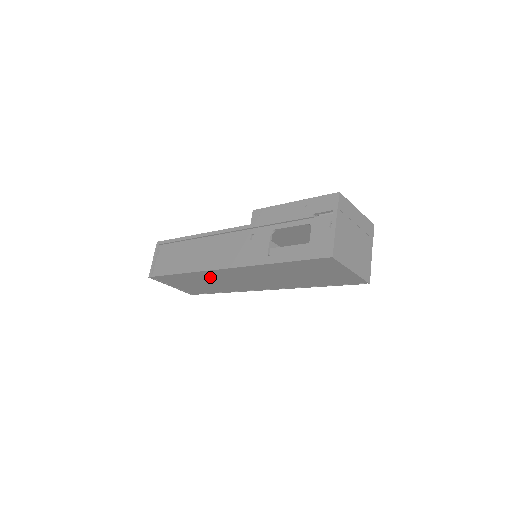
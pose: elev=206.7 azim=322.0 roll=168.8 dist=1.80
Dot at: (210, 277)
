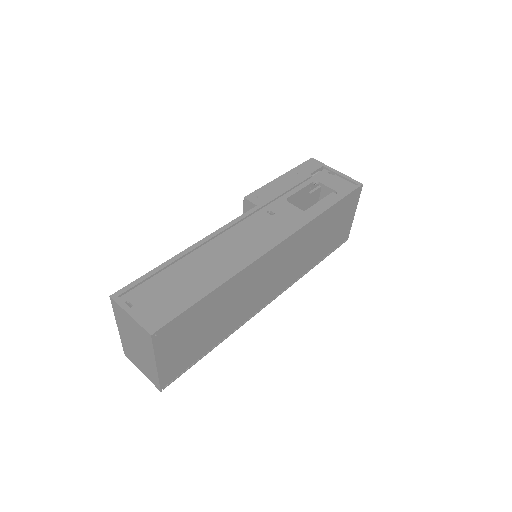
Dot at: (242, 286)
